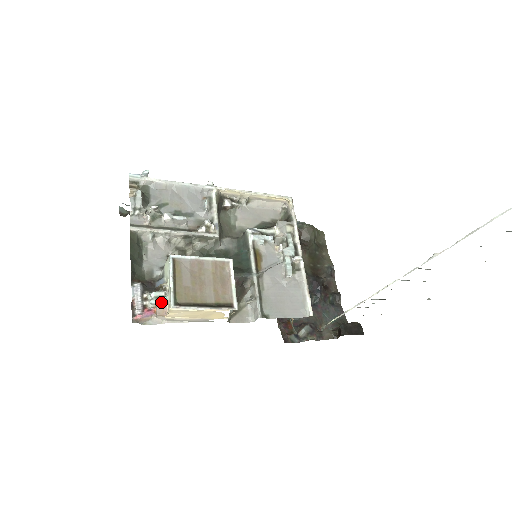
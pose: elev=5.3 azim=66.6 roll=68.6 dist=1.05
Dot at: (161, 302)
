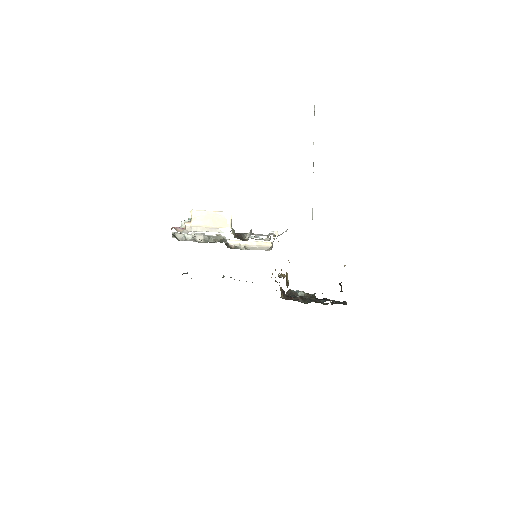
Dot at: (187, 220)
